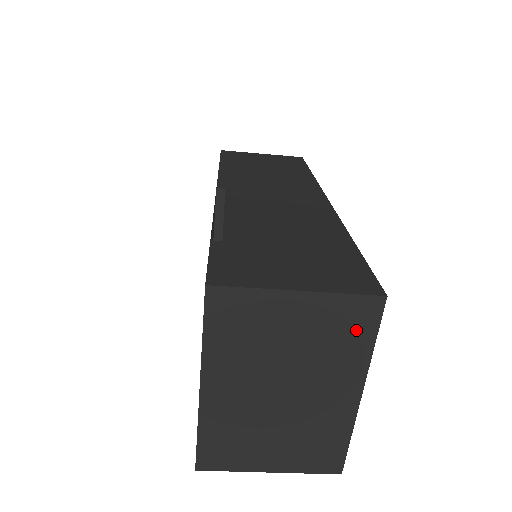
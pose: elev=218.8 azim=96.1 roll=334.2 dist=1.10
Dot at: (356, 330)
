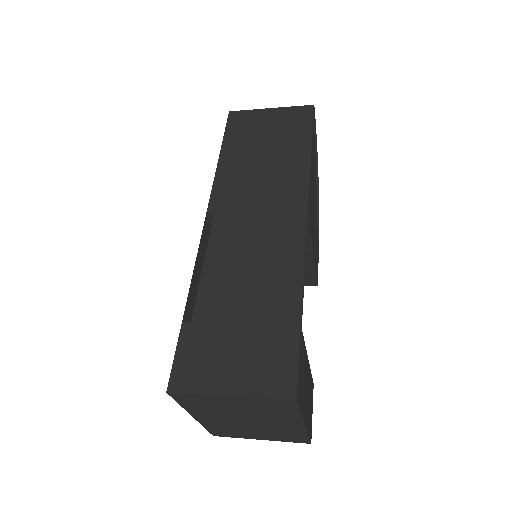
Dot at: (282, 408)
